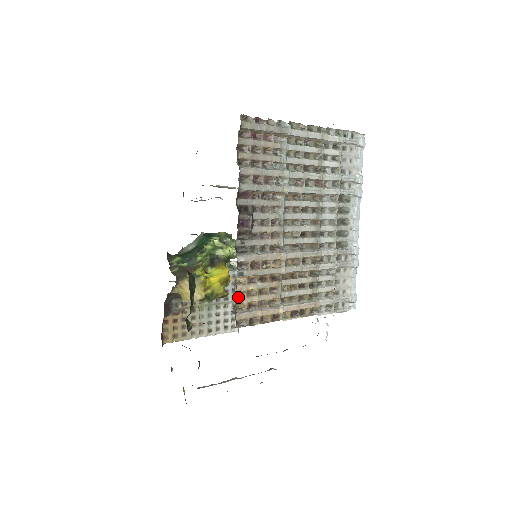
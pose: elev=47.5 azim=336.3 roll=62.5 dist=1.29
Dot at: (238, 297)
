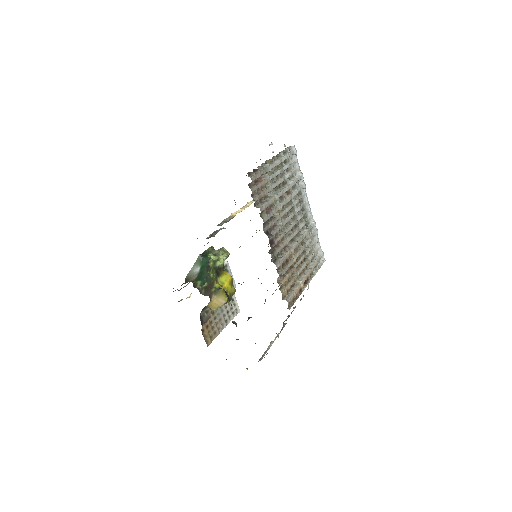
Dot at: (282, 290)
